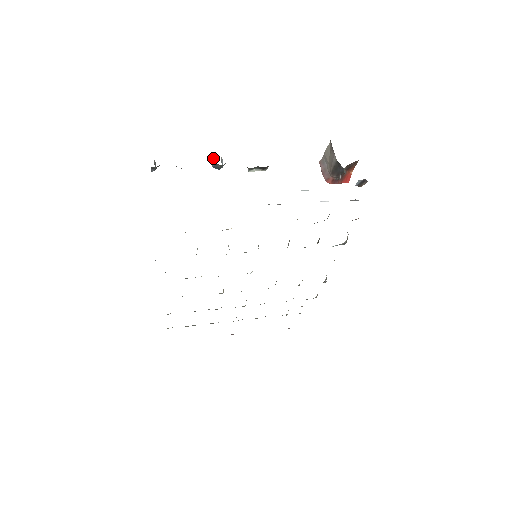
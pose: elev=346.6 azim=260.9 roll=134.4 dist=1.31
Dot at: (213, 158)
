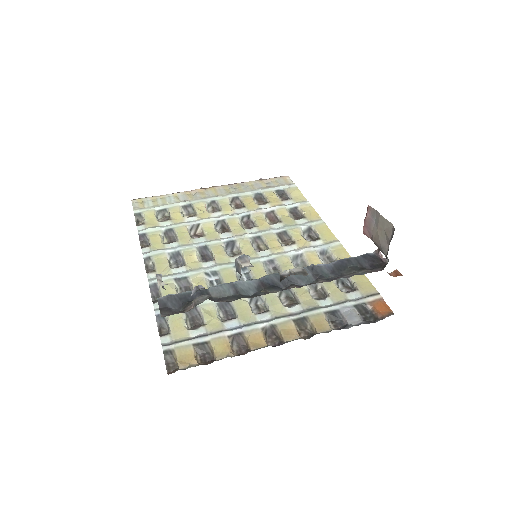
Dot at: (239, 268)
